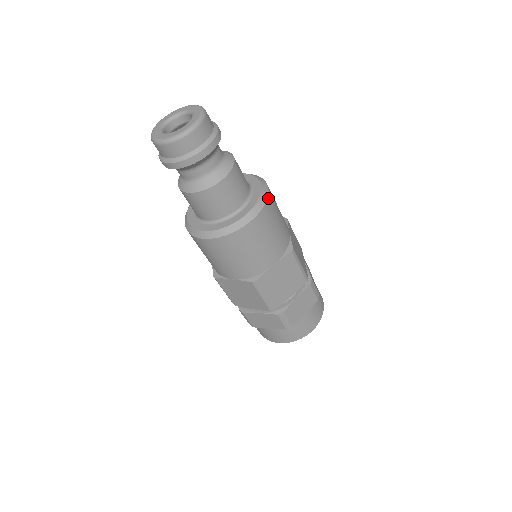
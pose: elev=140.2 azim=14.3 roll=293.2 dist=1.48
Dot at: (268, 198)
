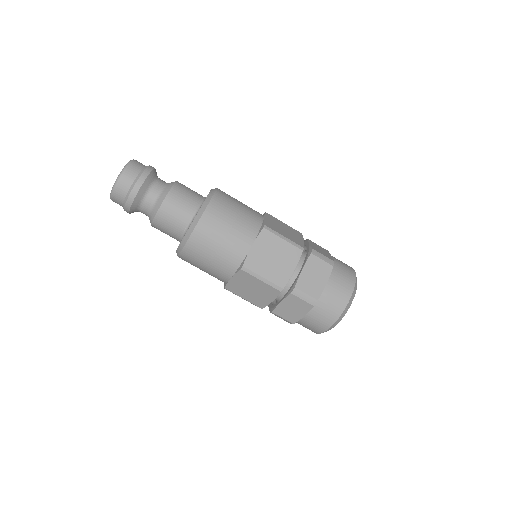
Dot at: (215, 195)
